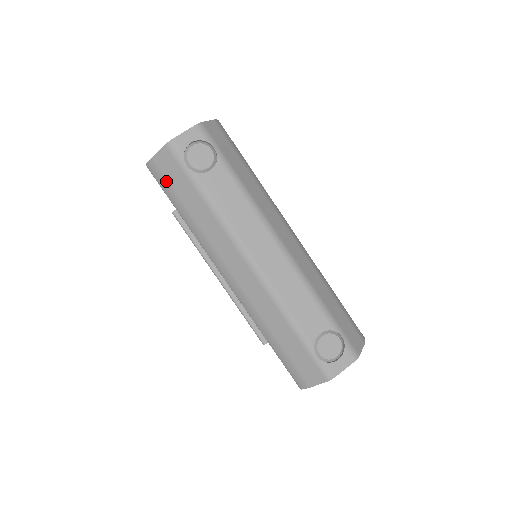
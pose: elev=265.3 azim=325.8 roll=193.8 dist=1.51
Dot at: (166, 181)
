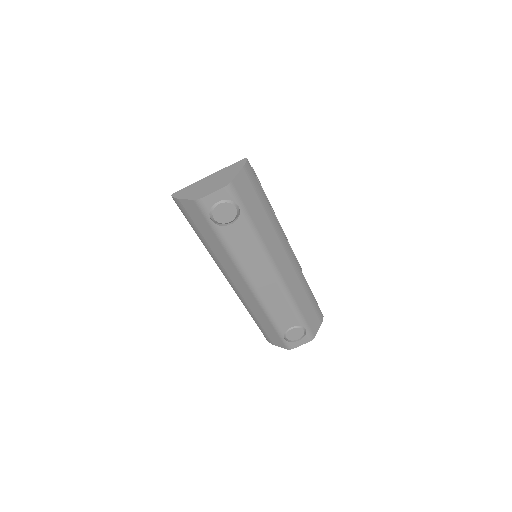
Dot at: (189, 217)
